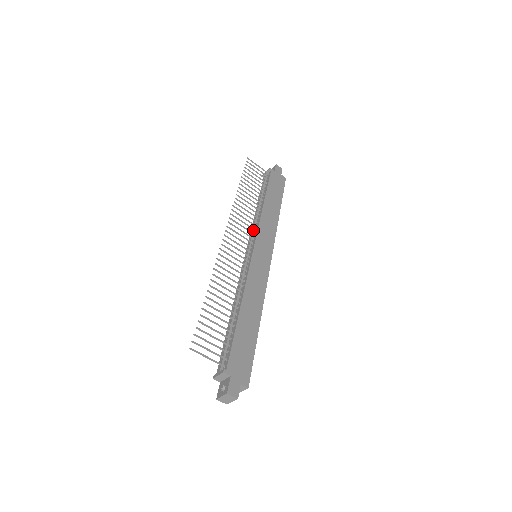
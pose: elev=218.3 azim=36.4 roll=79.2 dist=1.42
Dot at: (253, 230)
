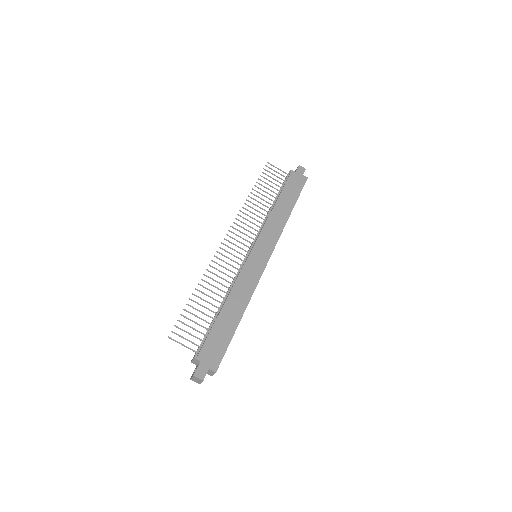
Dot at: (258, 232)
